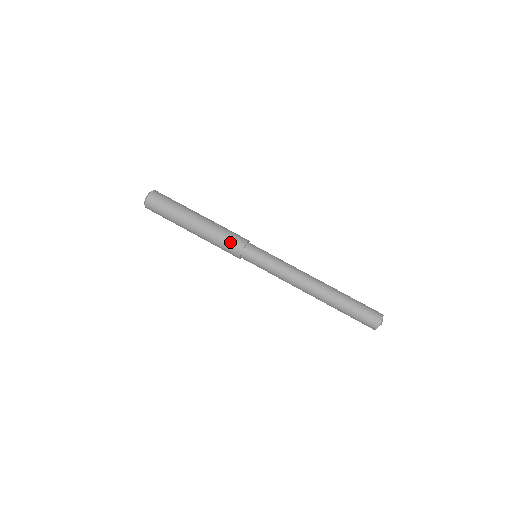
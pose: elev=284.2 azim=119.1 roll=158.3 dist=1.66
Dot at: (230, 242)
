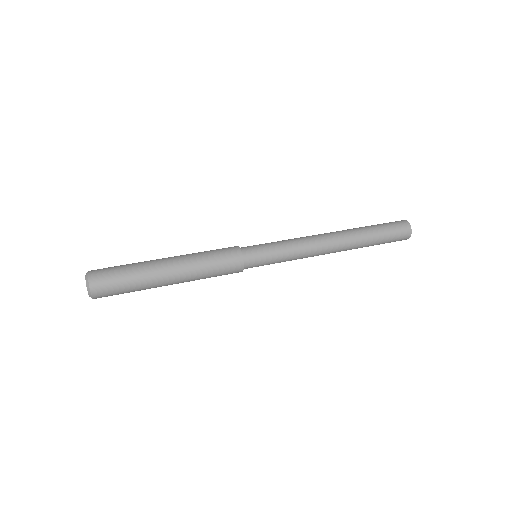
Dot at: (221, 251)
